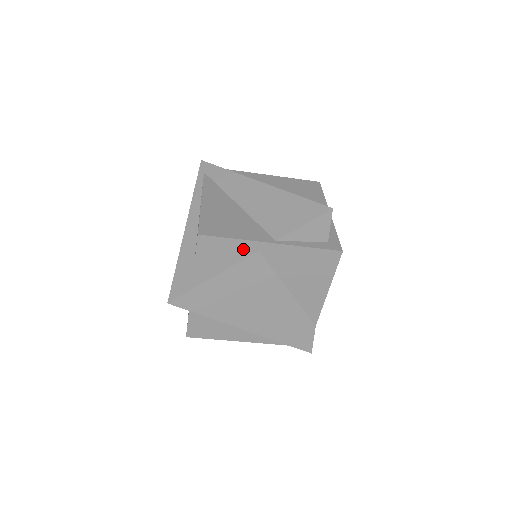
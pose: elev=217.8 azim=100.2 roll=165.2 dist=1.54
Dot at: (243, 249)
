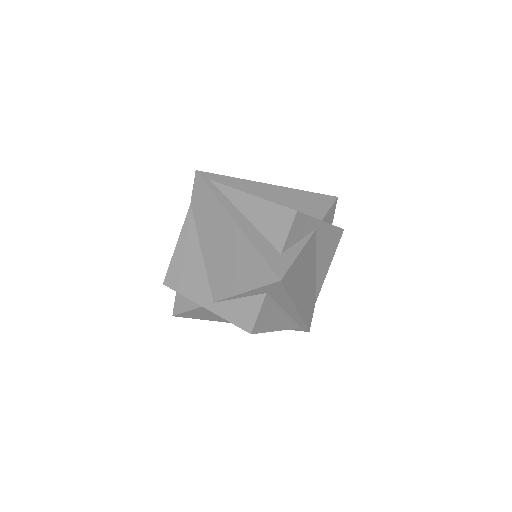
Dot at: (311, 227)
